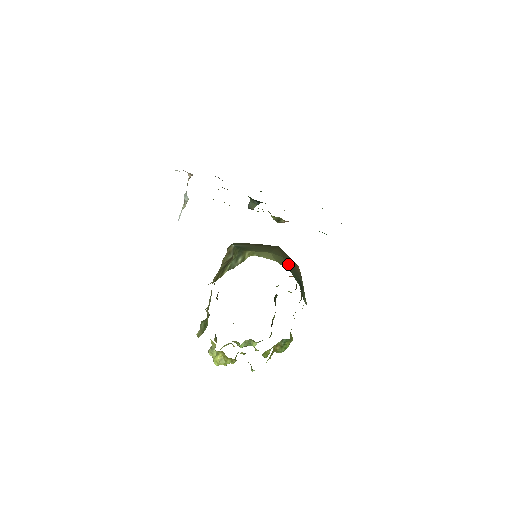
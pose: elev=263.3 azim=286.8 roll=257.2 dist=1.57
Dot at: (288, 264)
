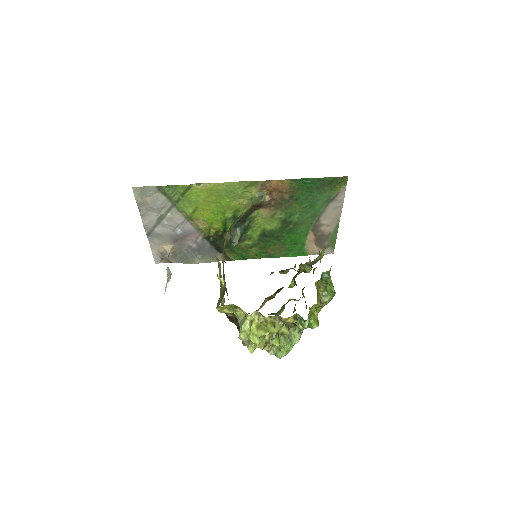
Dot at: occluded
